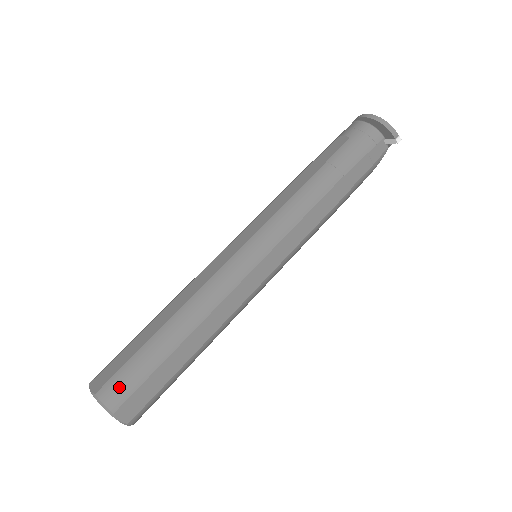
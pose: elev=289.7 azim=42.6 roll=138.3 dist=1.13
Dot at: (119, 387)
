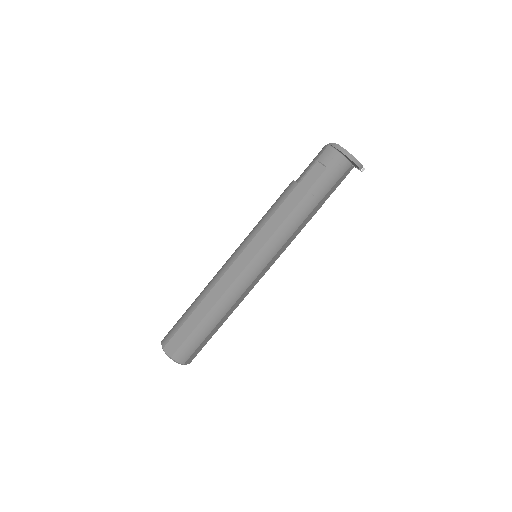
Dot at: (185, 353)
